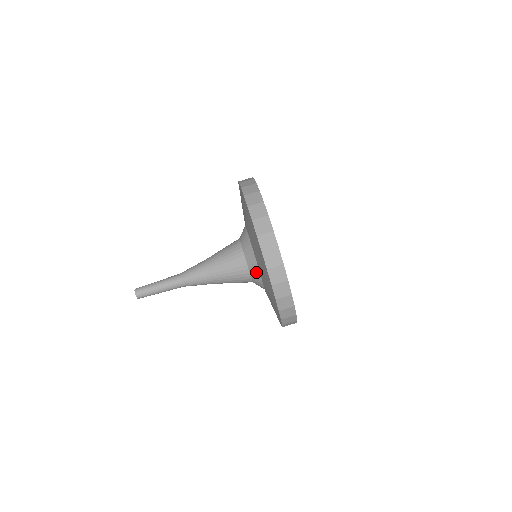
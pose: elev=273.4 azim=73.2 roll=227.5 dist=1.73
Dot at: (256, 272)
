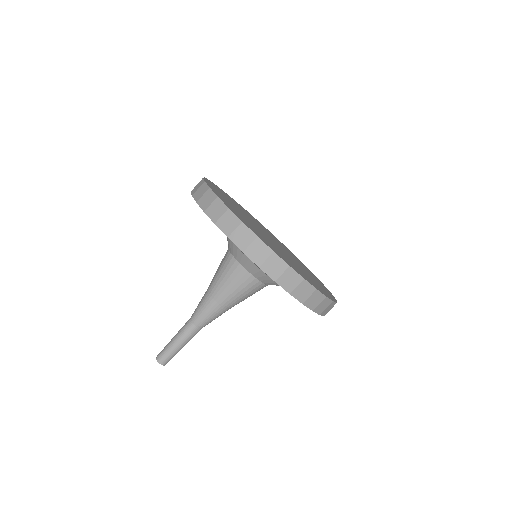
Dot at: (276, 285)
